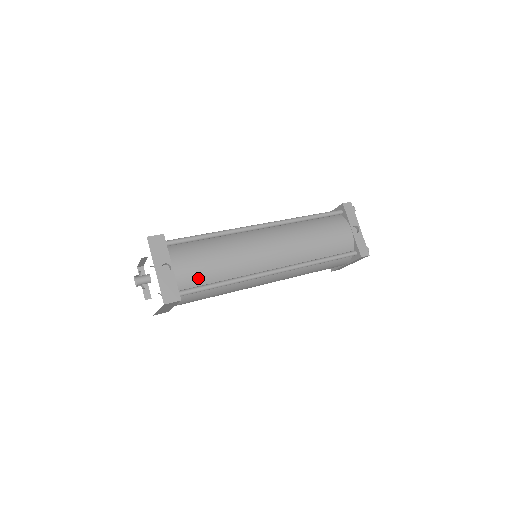
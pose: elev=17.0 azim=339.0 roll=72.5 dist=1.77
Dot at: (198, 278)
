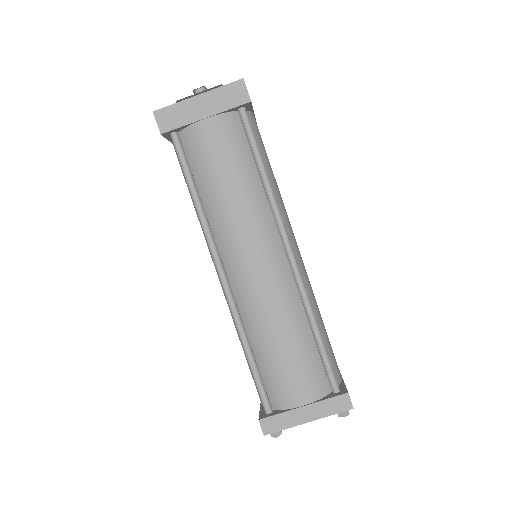
Dot at: (257, 141)
